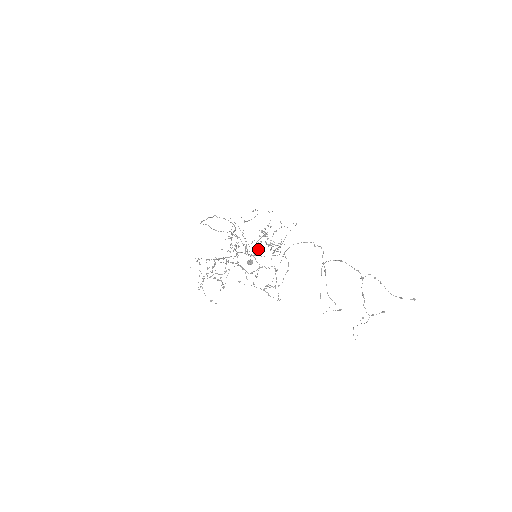
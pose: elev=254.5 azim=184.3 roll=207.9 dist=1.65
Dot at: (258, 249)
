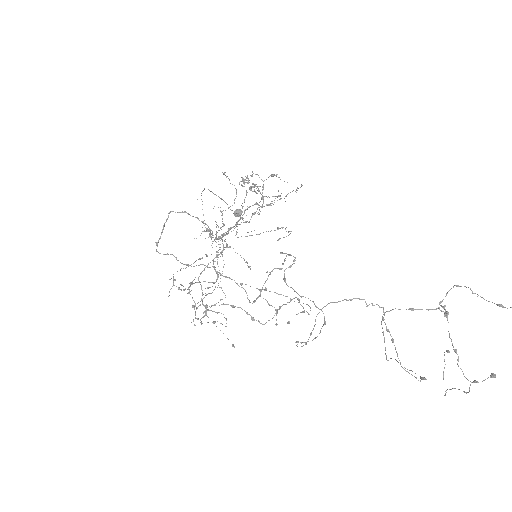
Dot at: (264, 283)
